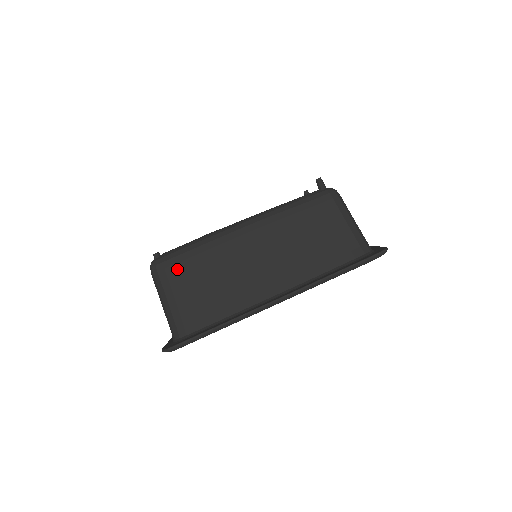
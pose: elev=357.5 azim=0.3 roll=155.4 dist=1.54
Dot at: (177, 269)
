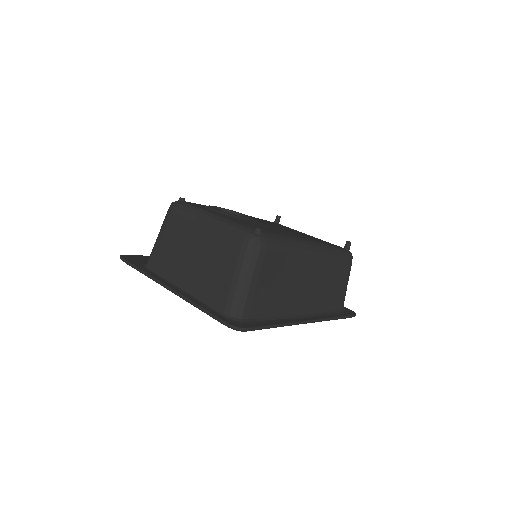
Dot at: (272, 256)
